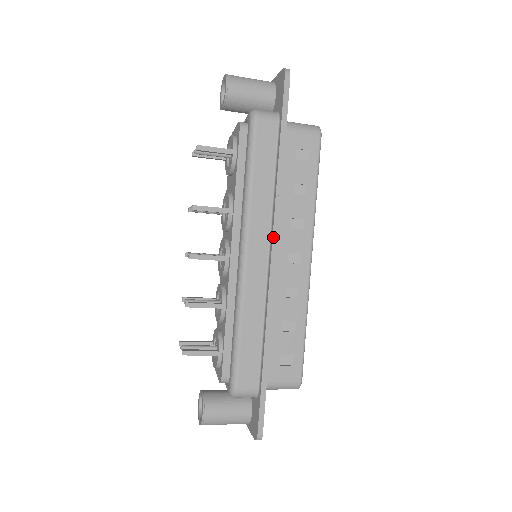
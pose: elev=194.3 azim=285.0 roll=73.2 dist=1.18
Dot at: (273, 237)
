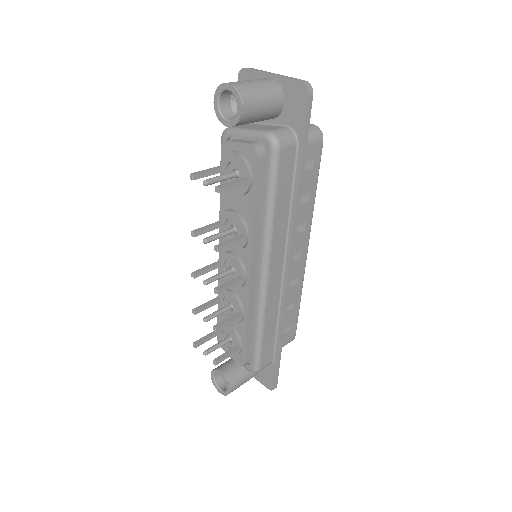
Dot at: (290, 255)
